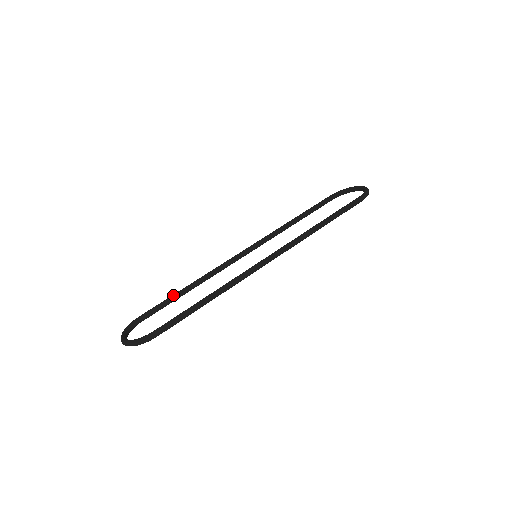
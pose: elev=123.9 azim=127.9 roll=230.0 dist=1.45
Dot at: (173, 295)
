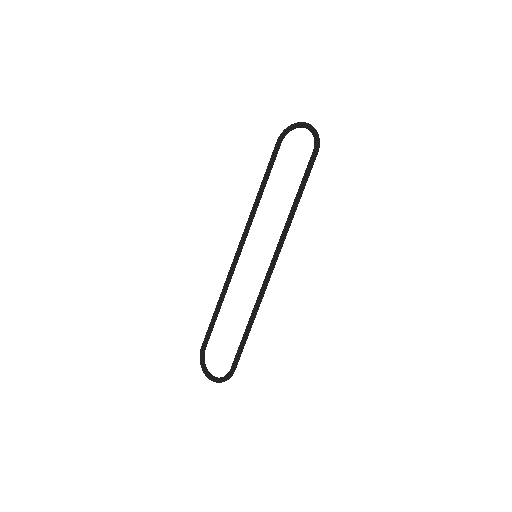
Dot at: (213, 319)
